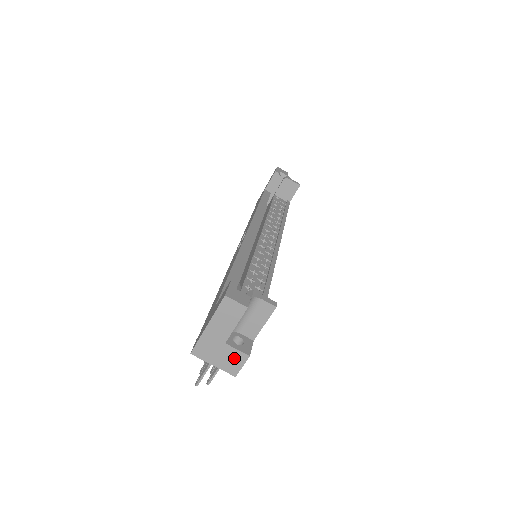
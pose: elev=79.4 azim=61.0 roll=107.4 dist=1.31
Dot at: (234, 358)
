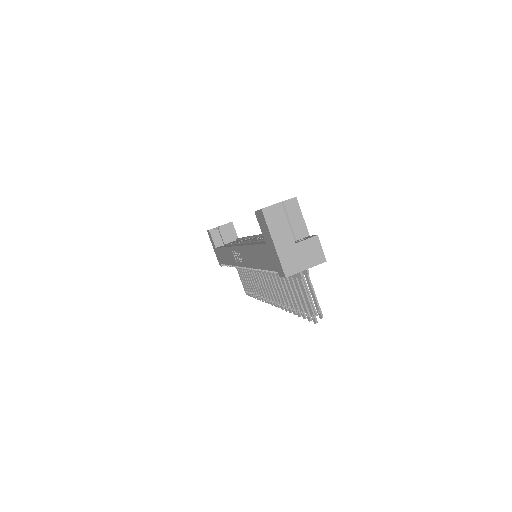
Dot at: (311, 248)
